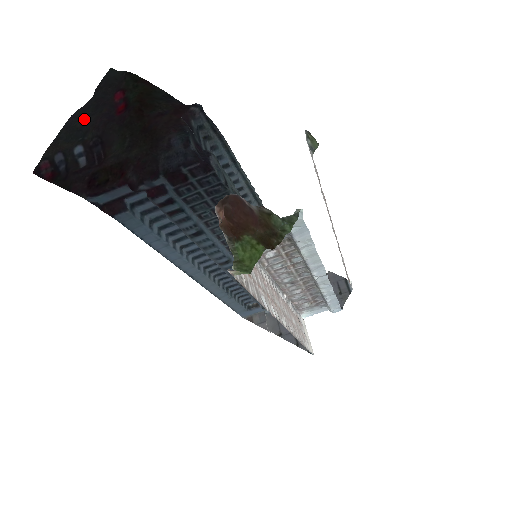
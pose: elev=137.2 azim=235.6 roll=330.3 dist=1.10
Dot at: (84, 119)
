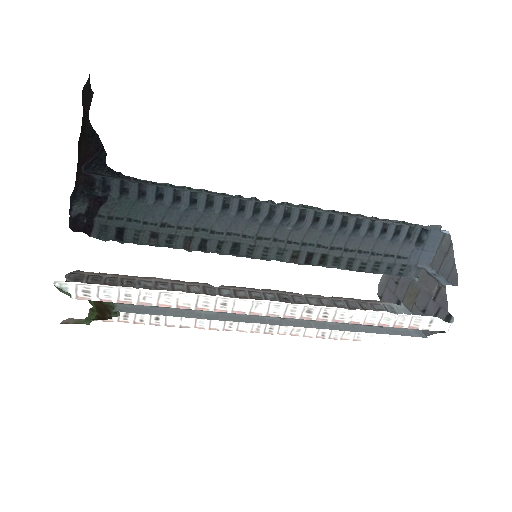
Dot at: occluded
